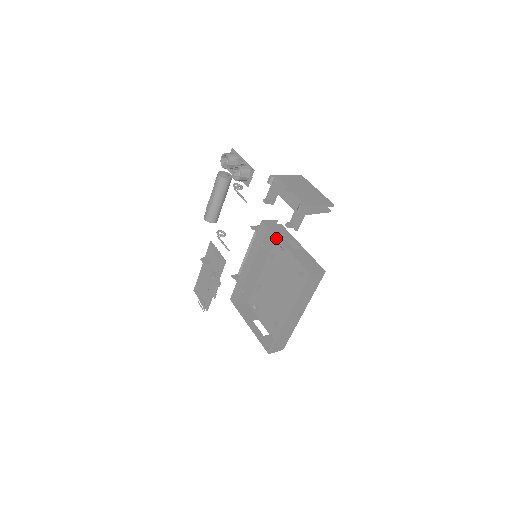
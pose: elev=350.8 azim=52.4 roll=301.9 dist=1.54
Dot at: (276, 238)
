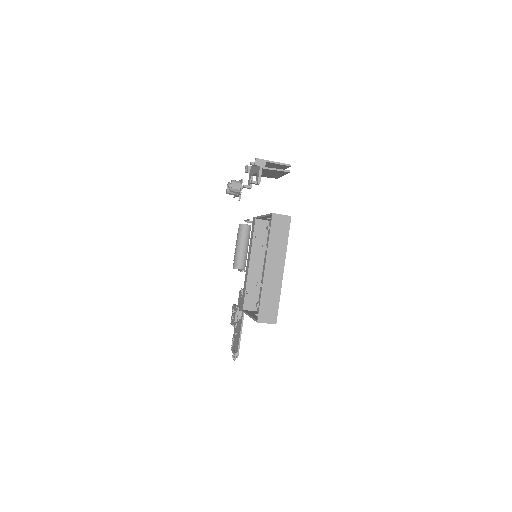
Dot at: (259, 217)
